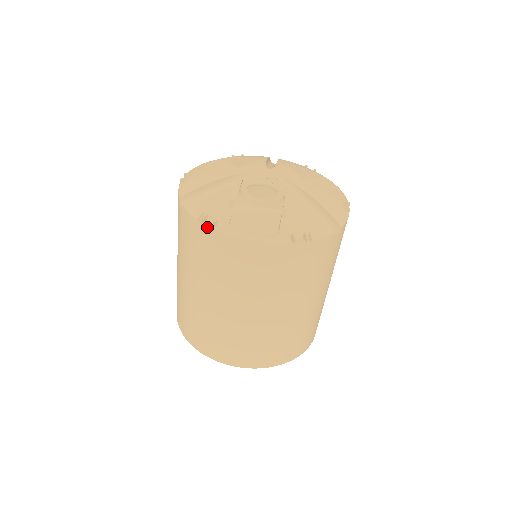
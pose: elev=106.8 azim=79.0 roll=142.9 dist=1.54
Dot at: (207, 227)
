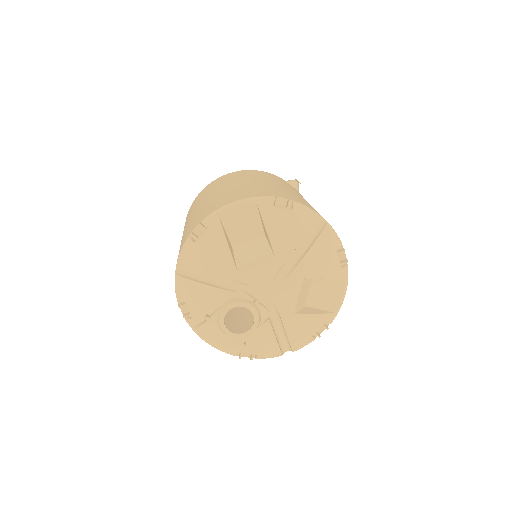
Dot at: occluded
